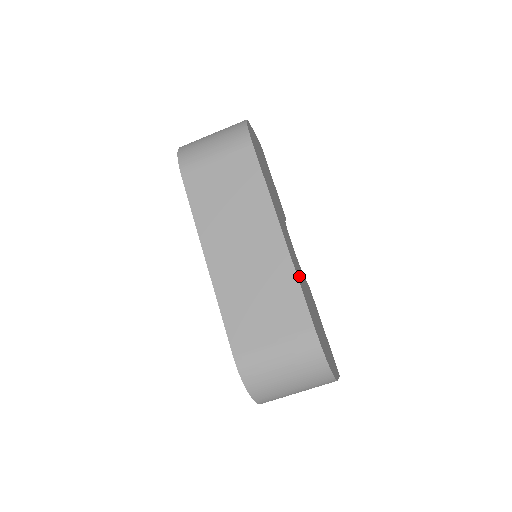
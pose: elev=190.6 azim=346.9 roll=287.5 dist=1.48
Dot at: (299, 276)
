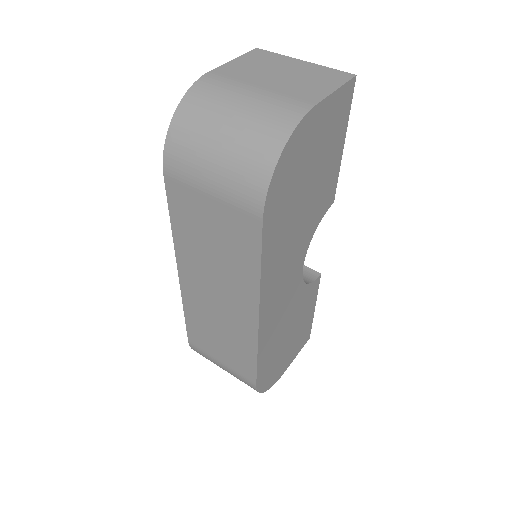
Dot at: (271, 334)
